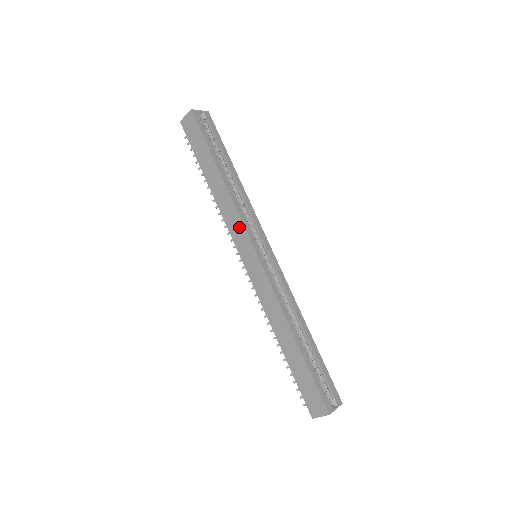
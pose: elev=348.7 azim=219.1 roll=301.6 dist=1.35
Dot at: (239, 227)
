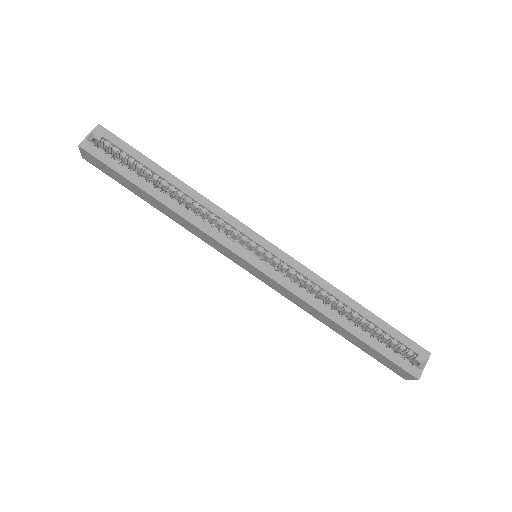
Dot at: (217, 245)
